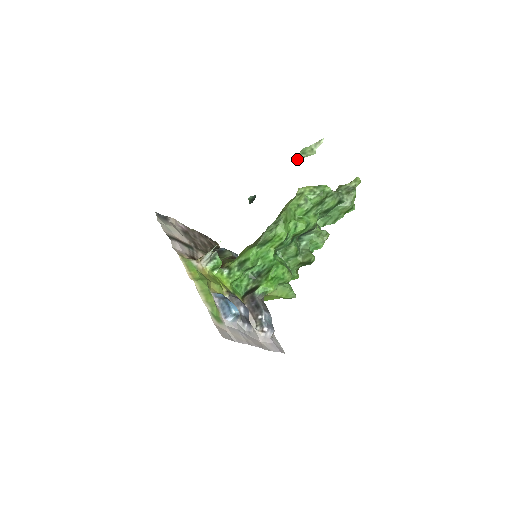
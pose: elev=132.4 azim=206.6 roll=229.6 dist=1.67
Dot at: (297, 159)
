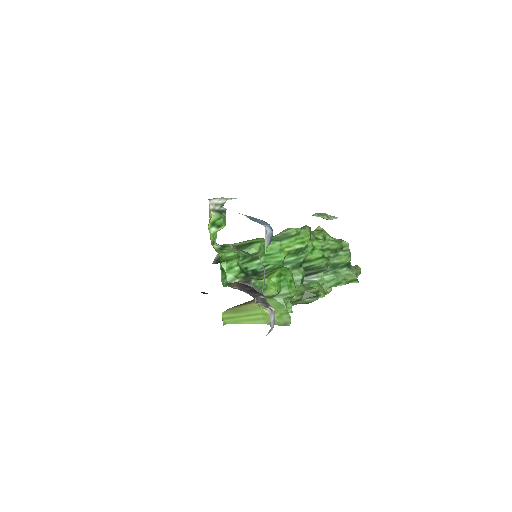
Dot at: (314, 214)
